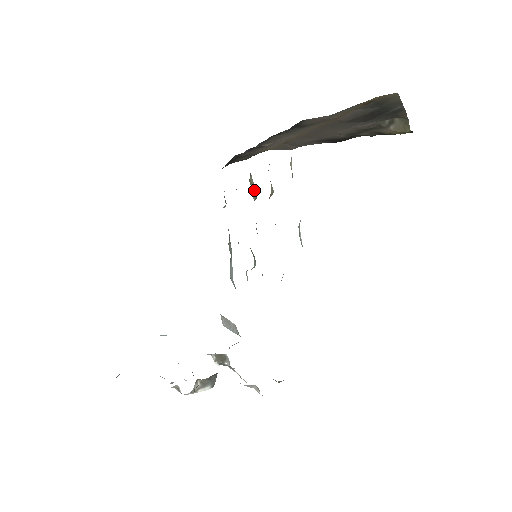
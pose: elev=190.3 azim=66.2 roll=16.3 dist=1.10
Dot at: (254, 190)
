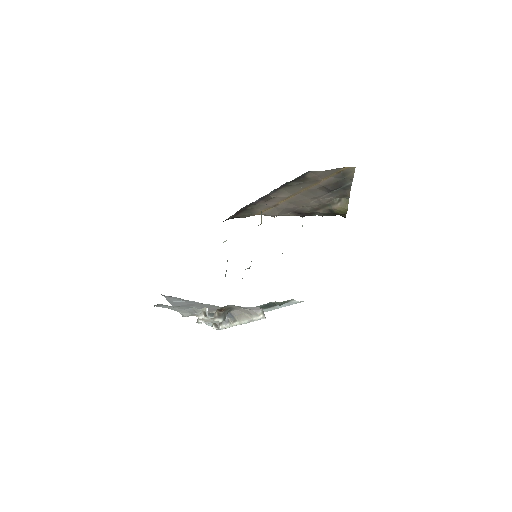
Dot at: occluded
